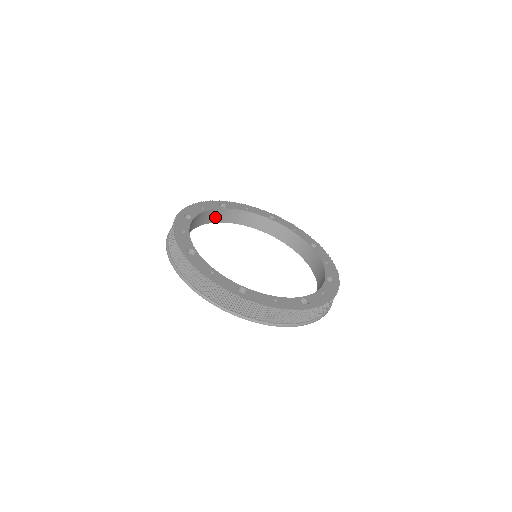
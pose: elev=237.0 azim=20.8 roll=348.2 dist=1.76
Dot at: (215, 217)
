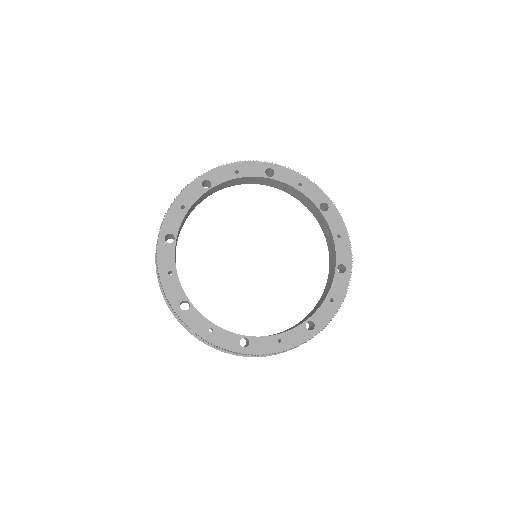
Dot at: (175, 253)
